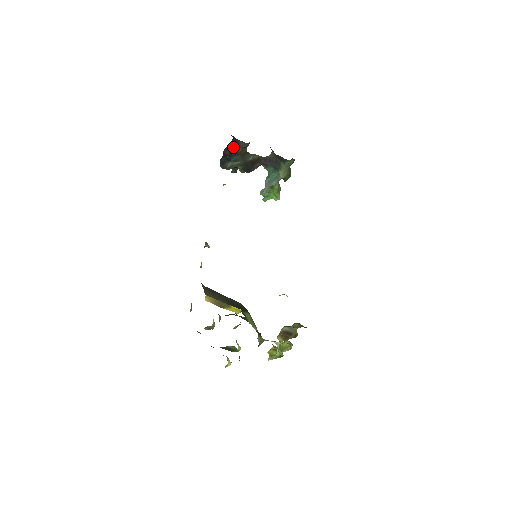
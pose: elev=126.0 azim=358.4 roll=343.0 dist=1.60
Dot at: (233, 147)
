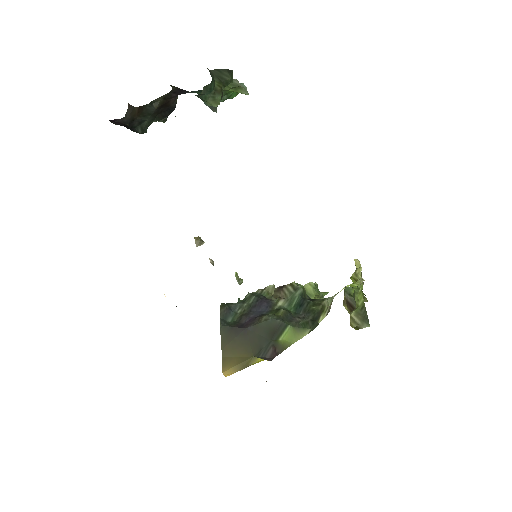
Dot at: occluded
